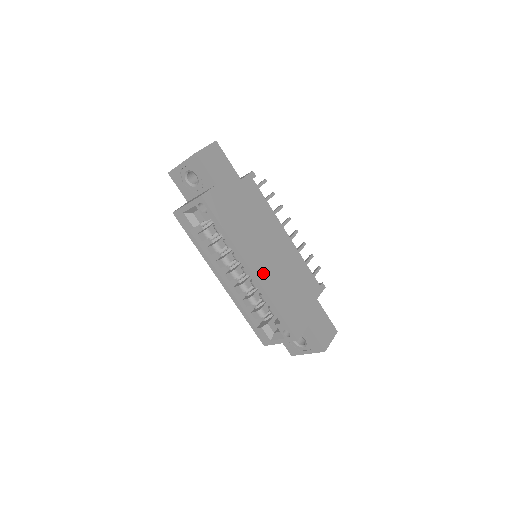
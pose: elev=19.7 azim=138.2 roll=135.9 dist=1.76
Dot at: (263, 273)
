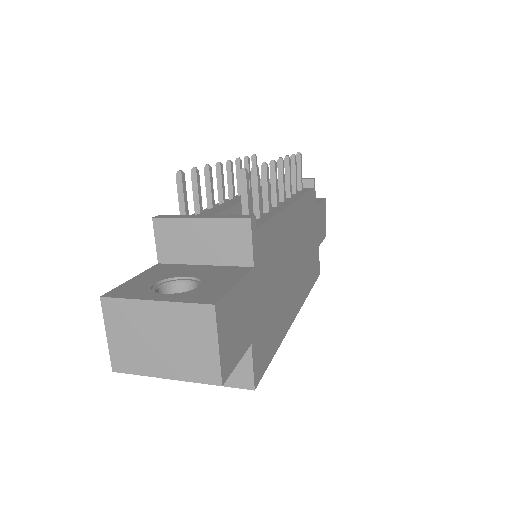
Dot at: (299, 294)
